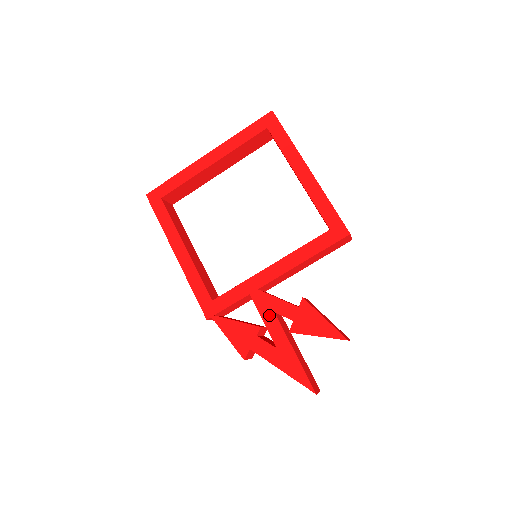
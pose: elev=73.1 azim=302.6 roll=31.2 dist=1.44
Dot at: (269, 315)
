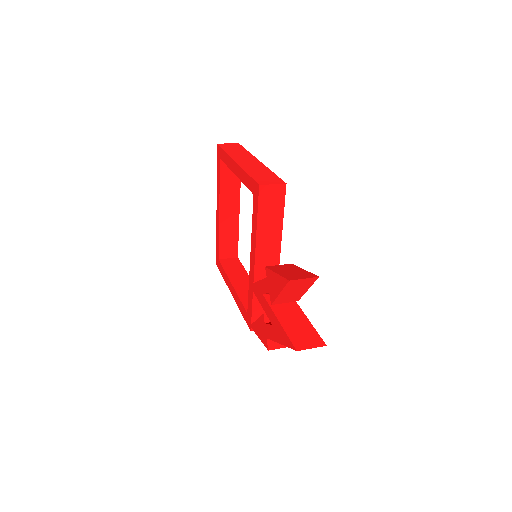
Dot at: (262, 299)
